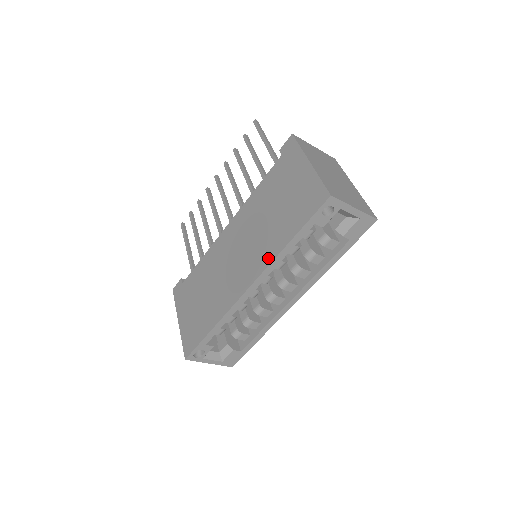
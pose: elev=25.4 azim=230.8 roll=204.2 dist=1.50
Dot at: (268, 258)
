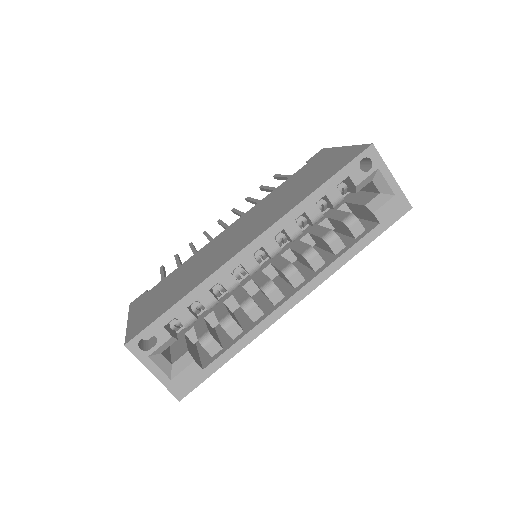
Dot at: (285, 211)
